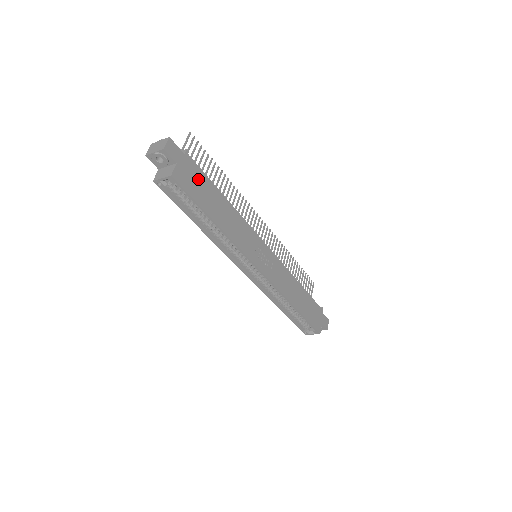
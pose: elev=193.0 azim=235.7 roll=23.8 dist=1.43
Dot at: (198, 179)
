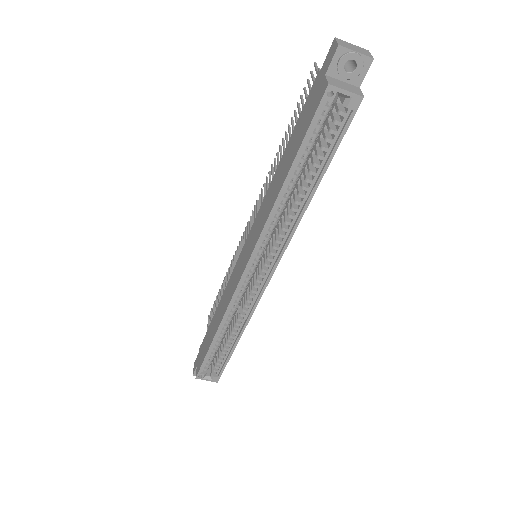
Dot at: occluded
